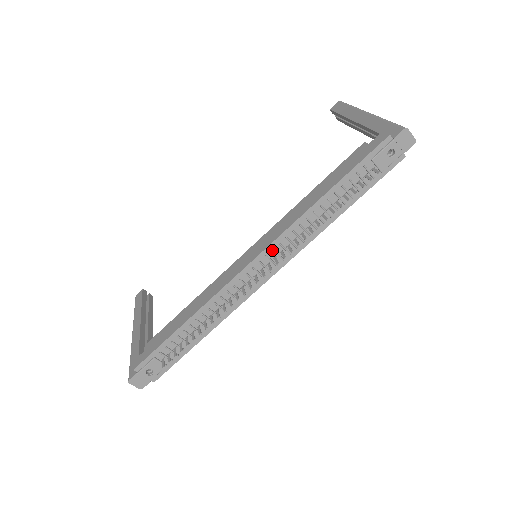
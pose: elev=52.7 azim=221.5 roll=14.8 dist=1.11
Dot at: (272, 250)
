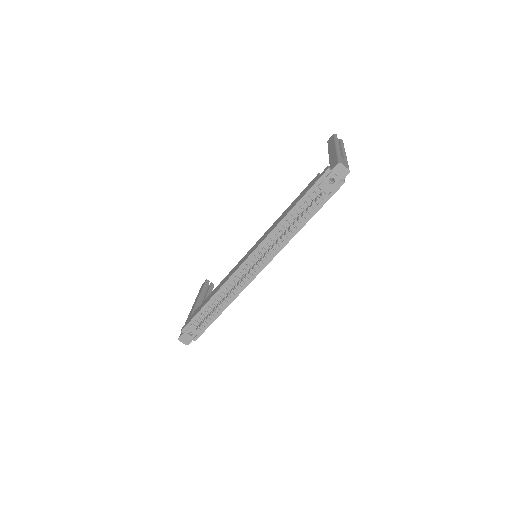
Dot at: (258, 252)
